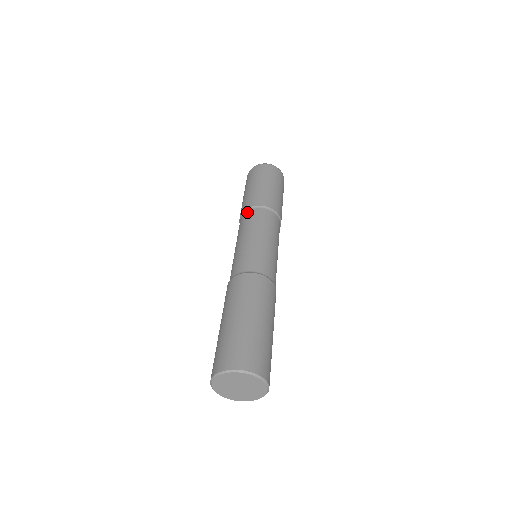
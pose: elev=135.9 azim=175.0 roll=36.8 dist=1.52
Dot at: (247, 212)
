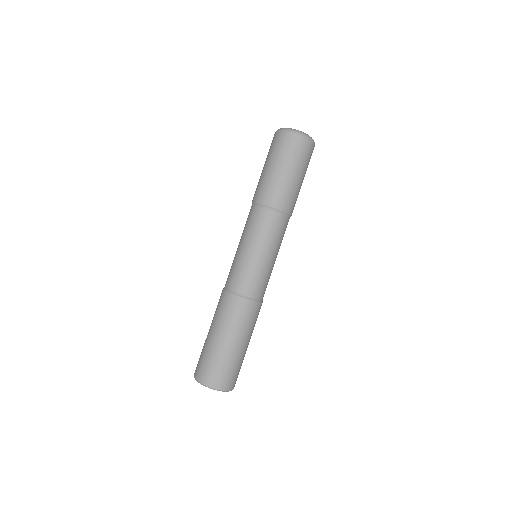
Dot at: occluded
